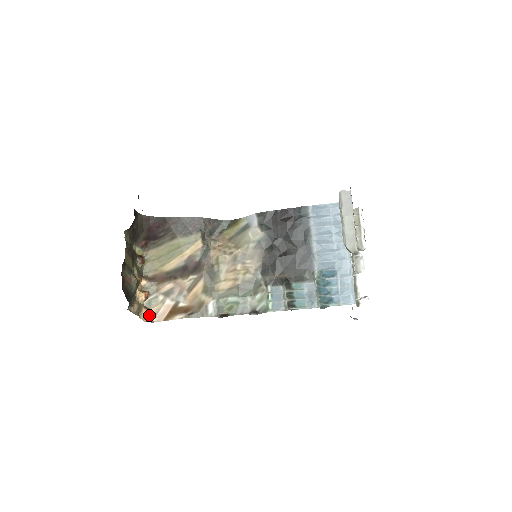
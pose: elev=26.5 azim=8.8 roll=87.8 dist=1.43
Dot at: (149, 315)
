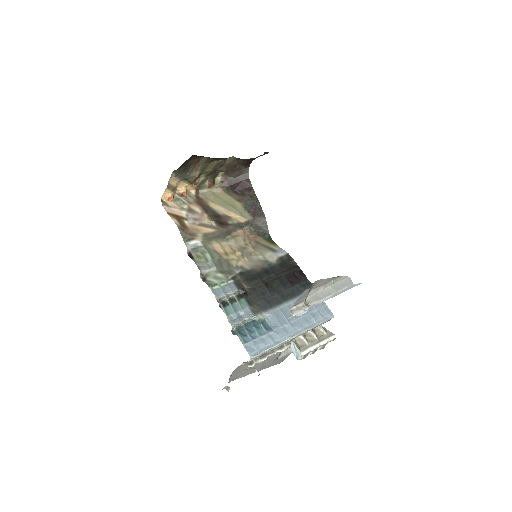
Dot at: (168, 201)
